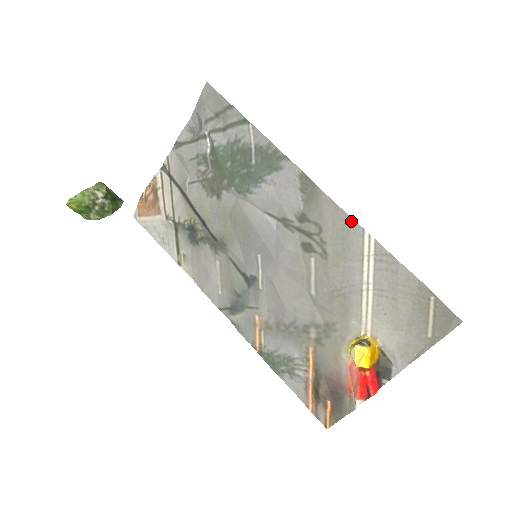
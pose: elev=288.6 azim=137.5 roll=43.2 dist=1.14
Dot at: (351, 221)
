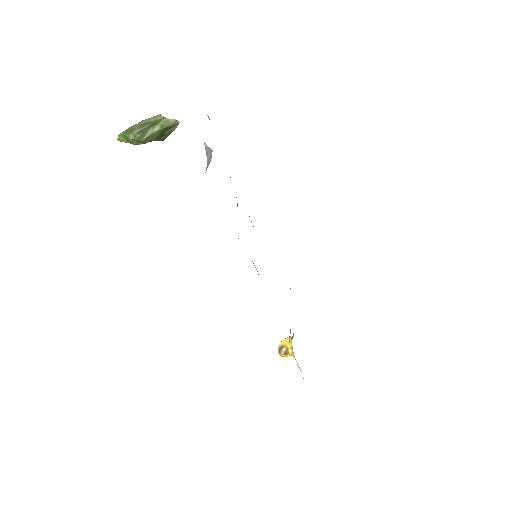
Dot at: occluded
